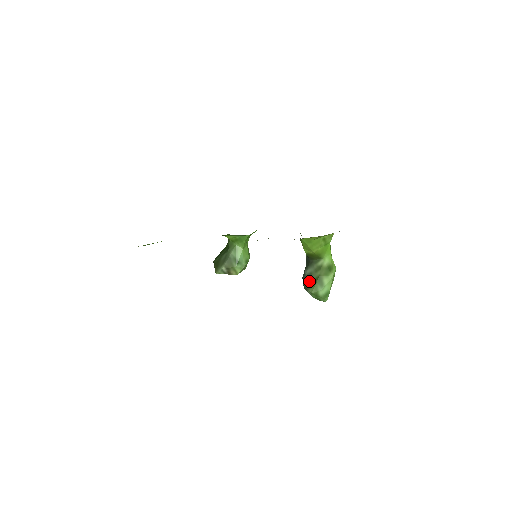
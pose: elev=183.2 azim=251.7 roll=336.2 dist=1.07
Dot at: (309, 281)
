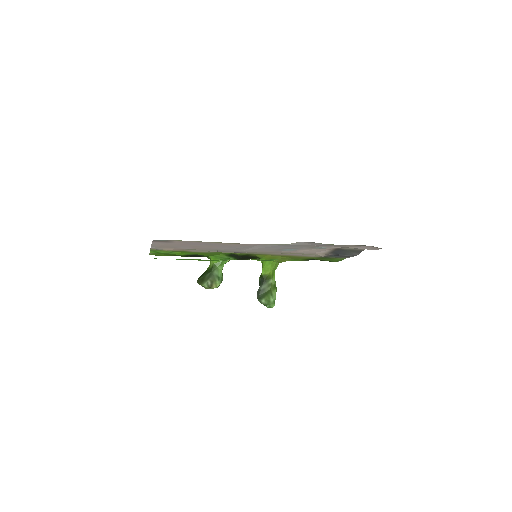
Dot at: (263, 293)
